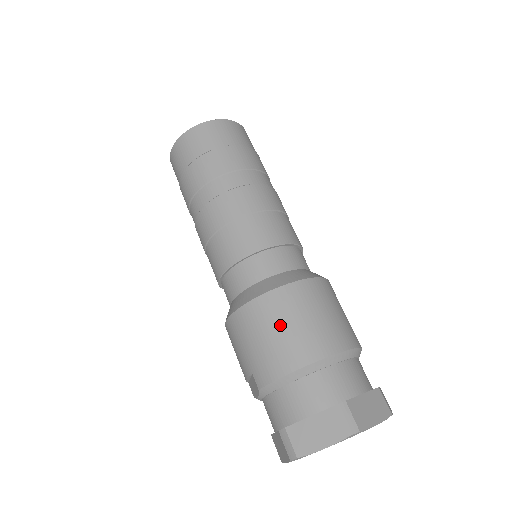
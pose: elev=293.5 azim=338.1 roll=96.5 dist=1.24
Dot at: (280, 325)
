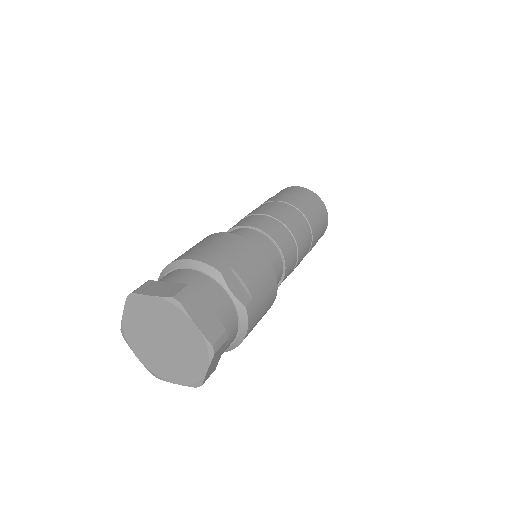
Dot at: occluded
